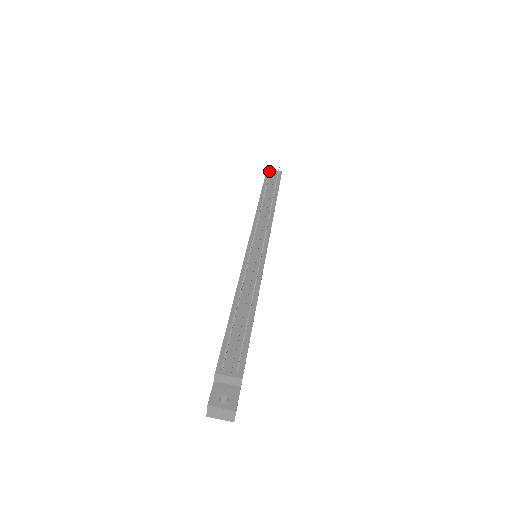
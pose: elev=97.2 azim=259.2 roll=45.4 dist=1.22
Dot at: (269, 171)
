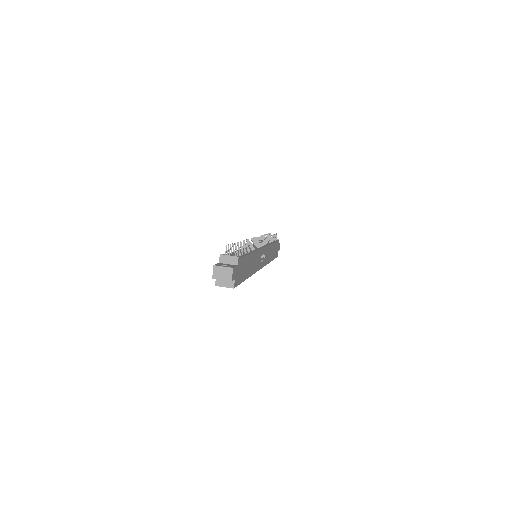
Dot at: (269, 233)
